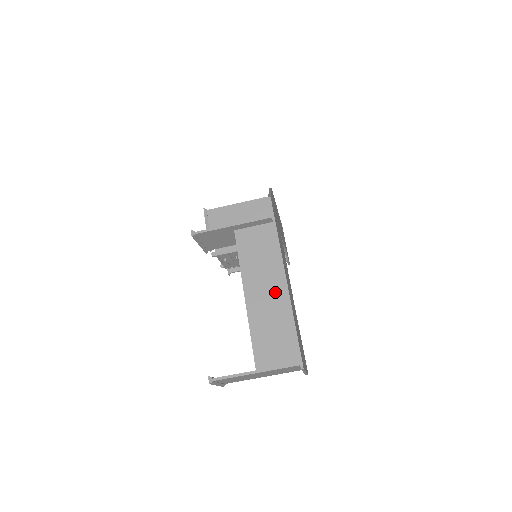
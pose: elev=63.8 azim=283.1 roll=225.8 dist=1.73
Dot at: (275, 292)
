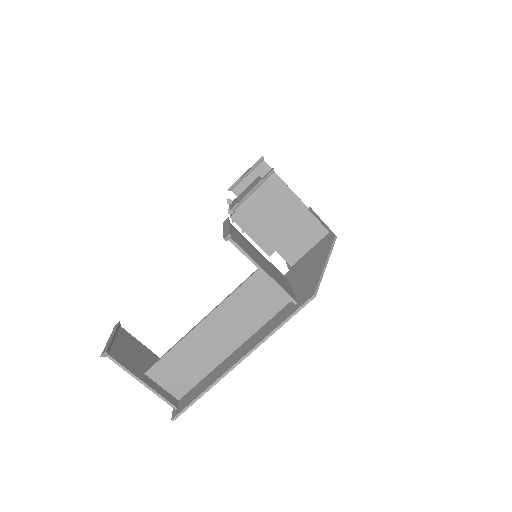
Dot at: (224, 344)
